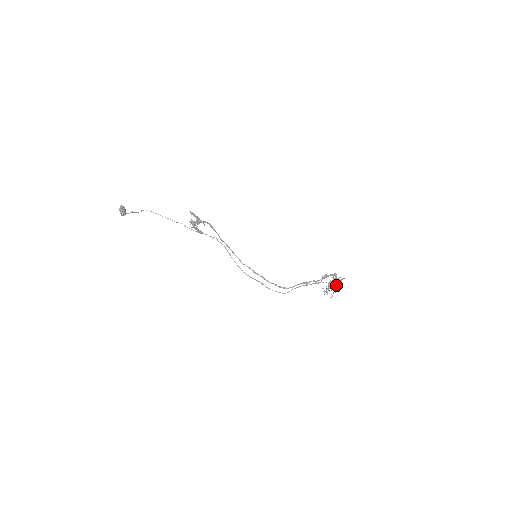
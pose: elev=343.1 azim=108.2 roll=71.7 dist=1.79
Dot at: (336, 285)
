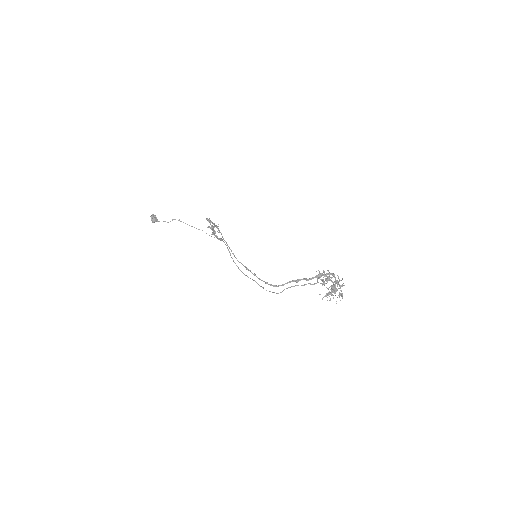
Dot at: (332, 286)
